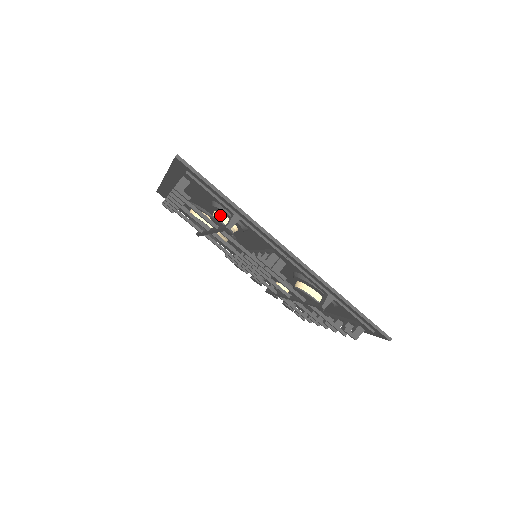
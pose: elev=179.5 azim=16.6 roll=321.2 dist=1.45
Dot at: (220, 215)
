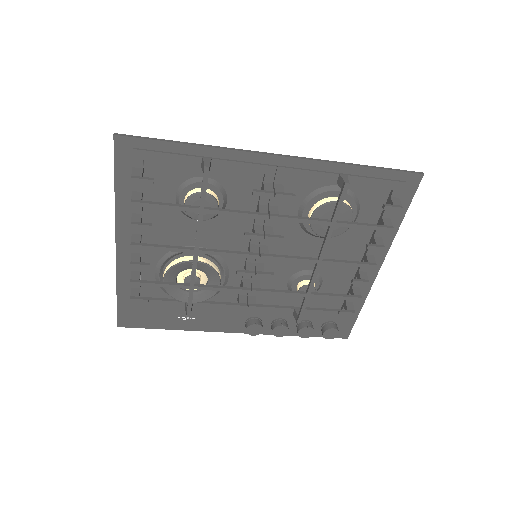
Dot at: (192, 191)
